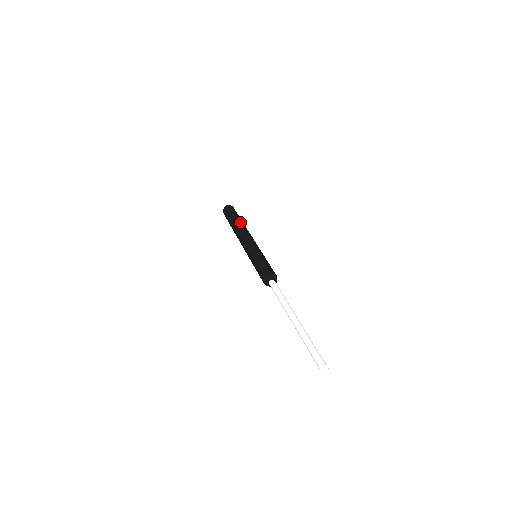
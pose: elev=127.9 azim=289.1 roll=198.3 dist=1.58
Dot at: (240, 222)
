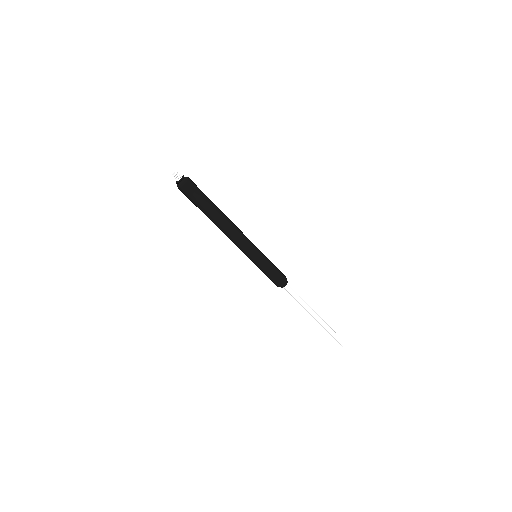
Dot at: (219, 215)
